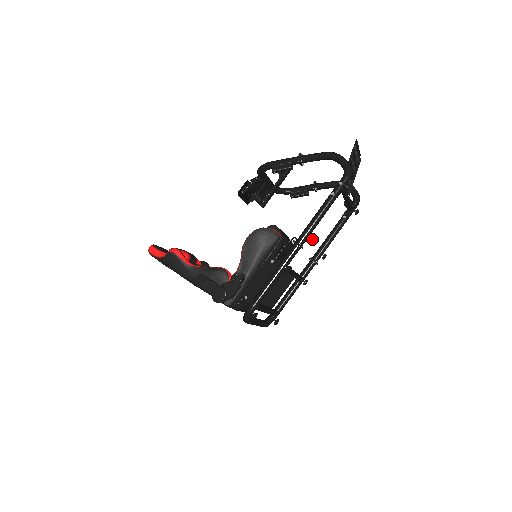
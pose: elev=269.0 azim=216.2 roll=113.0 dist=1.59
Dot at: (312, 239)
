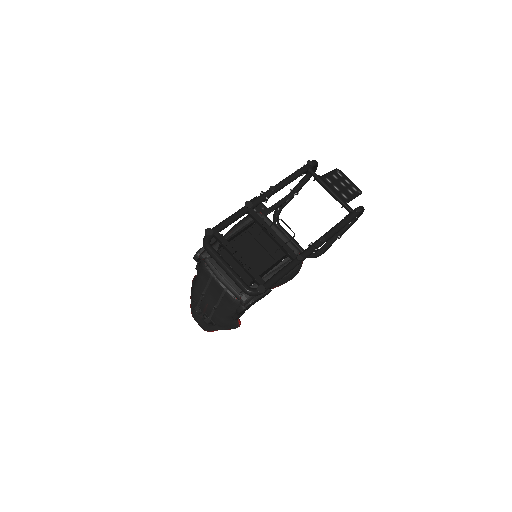
Dot at: (274, 189)
